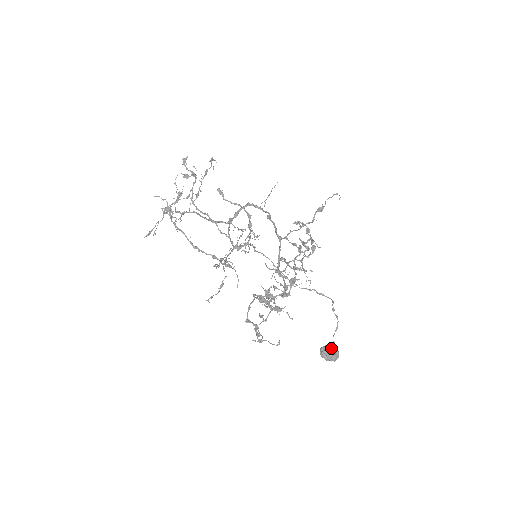
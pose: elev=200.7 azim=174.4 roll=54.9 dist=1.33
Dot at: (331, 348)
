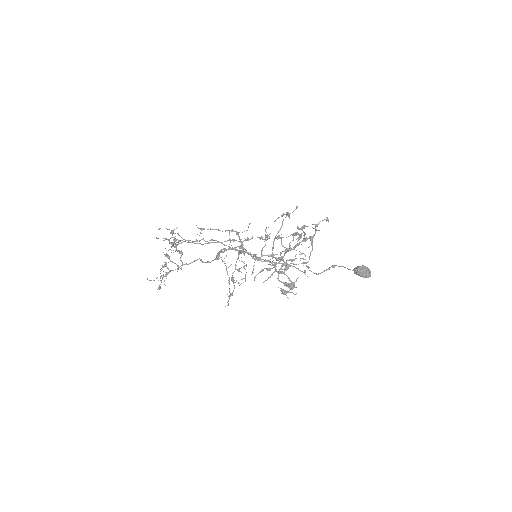
Dot at: occluded
